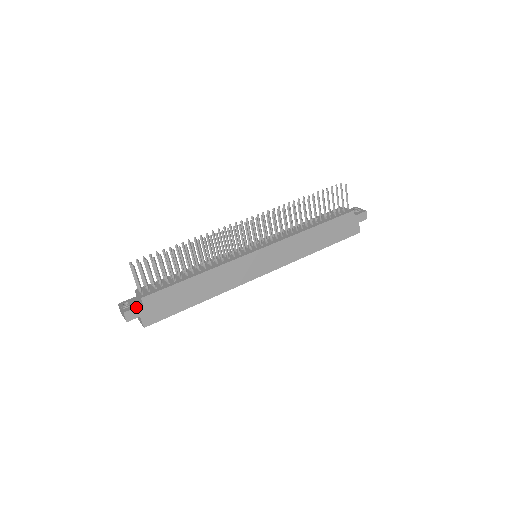
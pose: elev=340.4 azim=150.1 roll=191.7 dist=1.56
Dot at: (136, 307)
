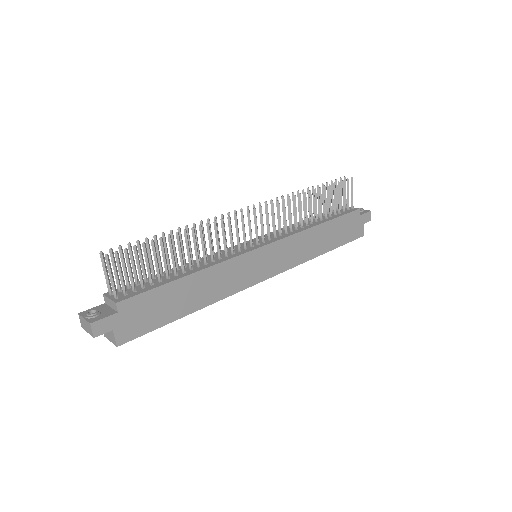
Dot at: (108, 316)
